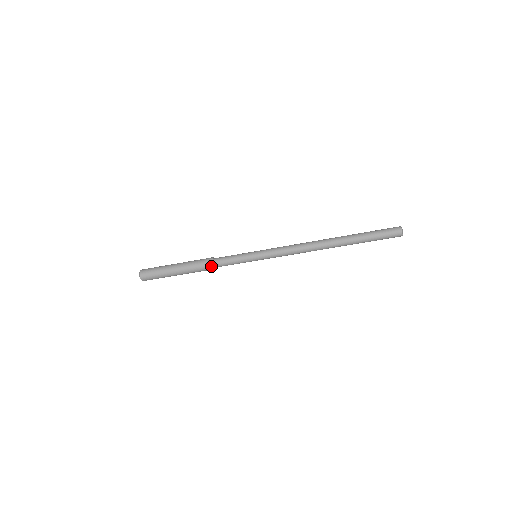
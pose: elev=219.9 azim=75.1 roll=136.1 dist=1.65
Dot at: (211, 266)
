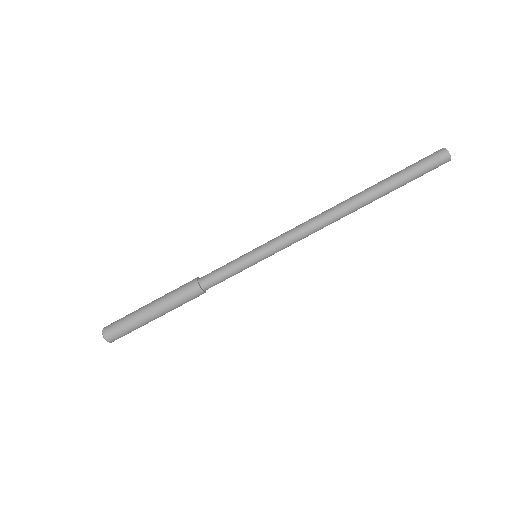
Dot at: (194, 282)
